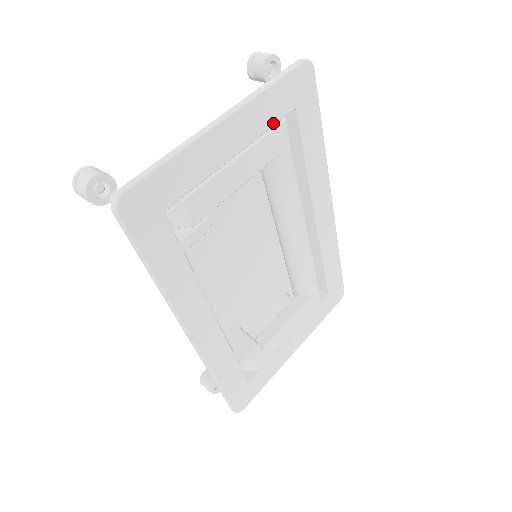
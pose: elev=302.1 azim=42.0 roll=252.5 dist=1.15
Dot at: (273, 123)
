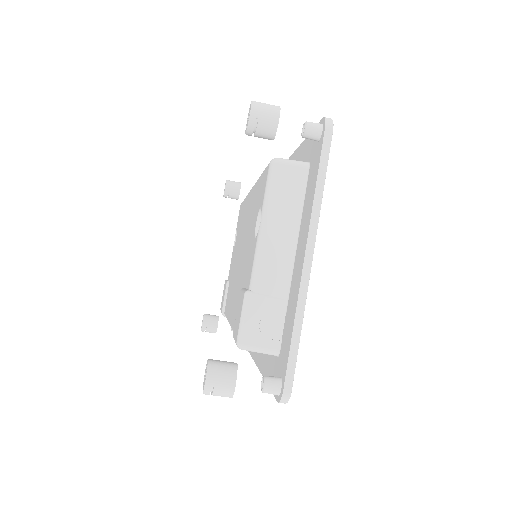
Dot at: occluded
